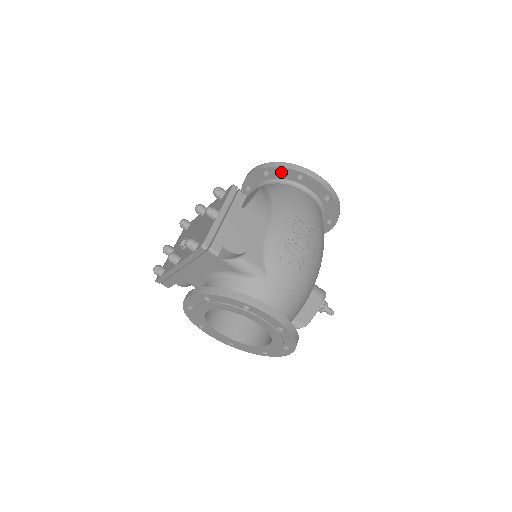
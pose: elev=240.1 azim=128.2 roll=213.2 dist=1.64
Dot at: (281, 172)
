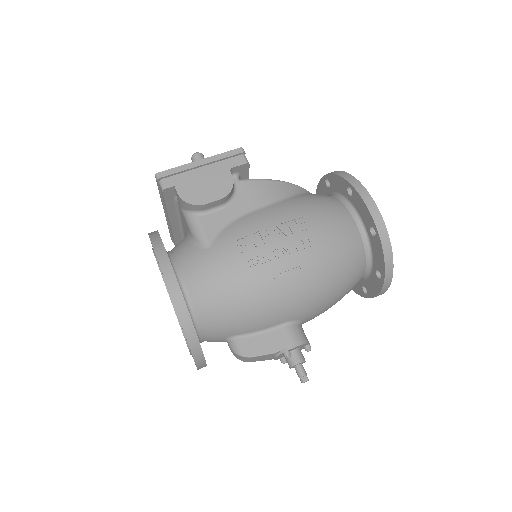
Dot at: (337, 182)
